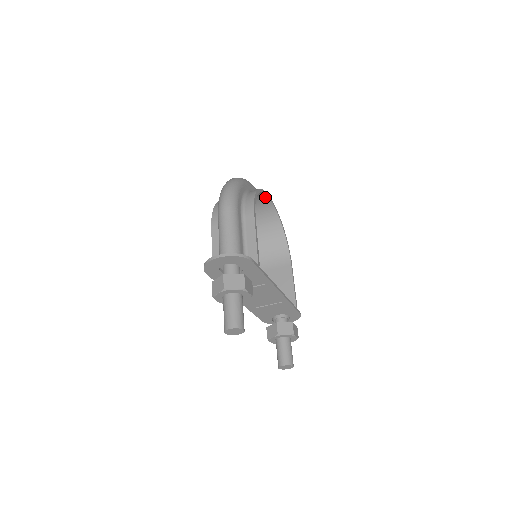
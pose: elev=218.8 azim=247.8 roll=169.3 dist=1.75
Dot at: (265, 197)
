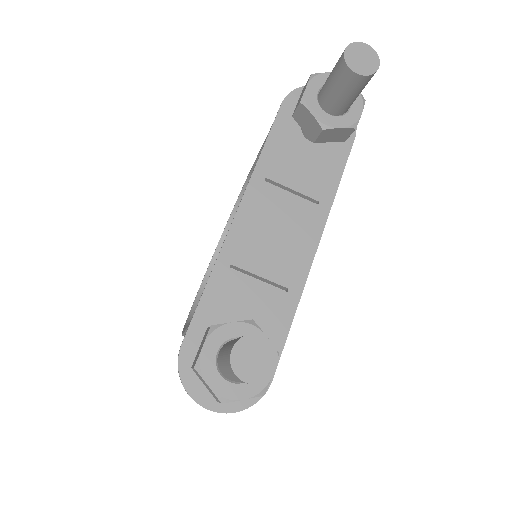
Dot at: occluded
